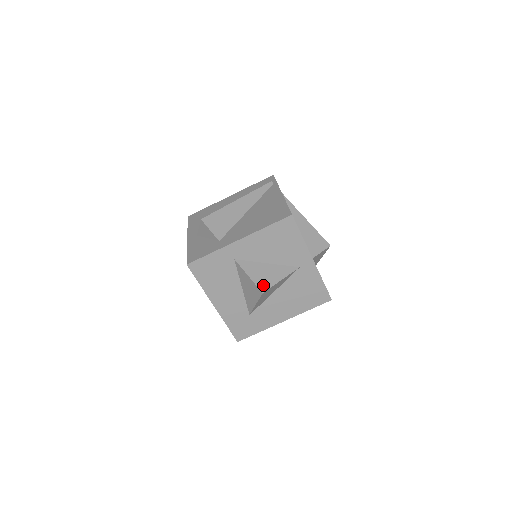
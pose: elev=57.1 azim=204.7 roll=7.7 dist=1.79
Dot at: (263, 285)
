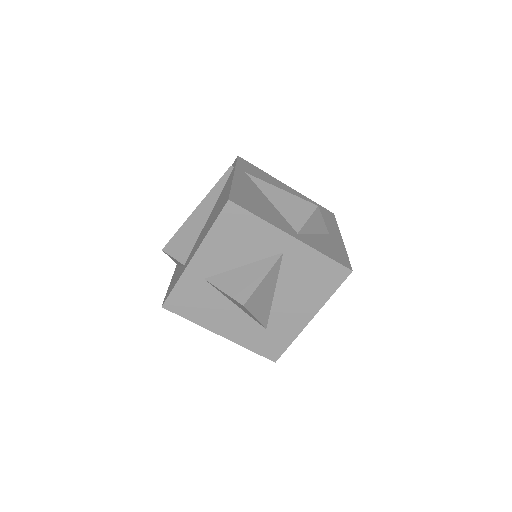
Dot at: (242, 295)
